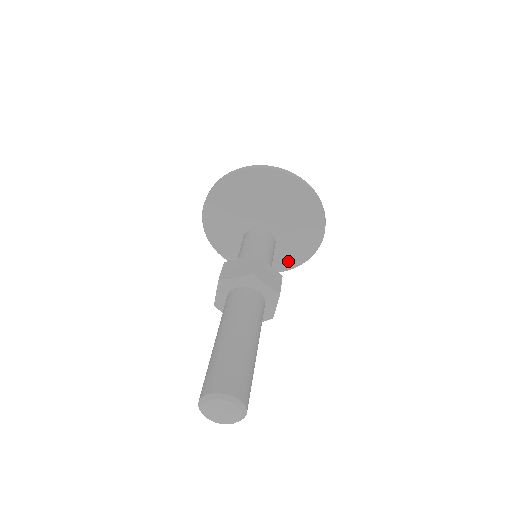
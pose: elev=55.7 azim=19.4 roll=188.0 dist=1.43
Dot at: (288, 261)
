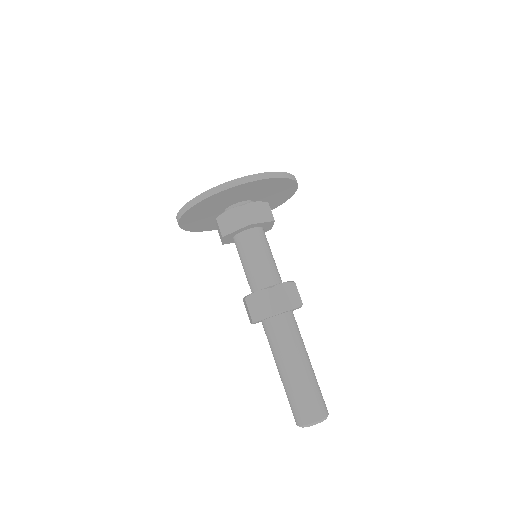
Dot at: occluded
